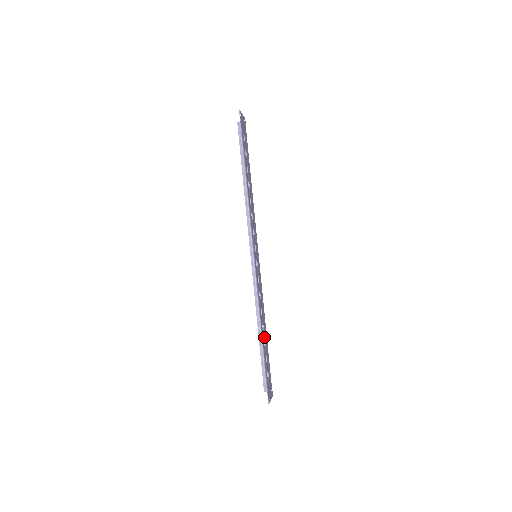
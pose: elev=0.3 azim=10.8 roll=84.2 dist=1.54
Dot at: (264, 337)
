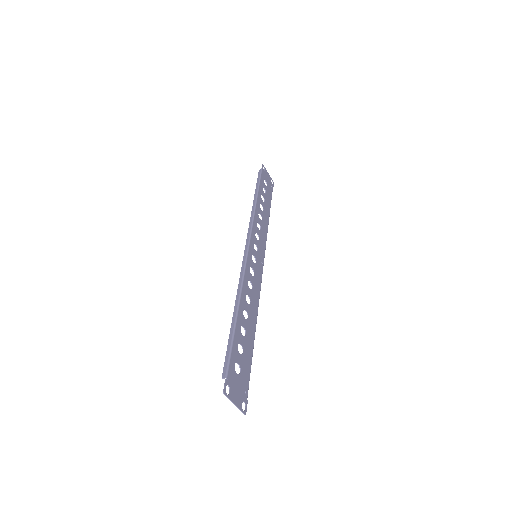
Dot at: (245, 326)
